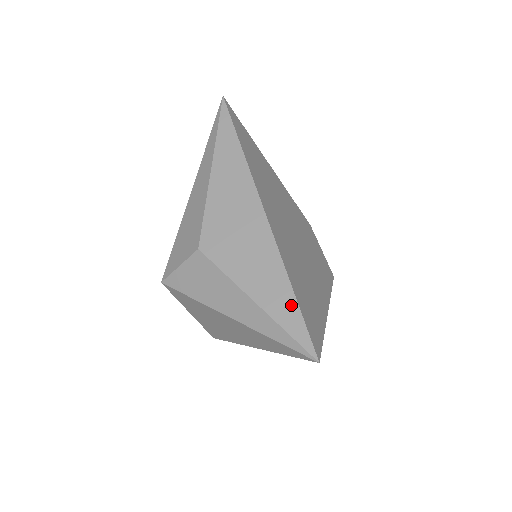
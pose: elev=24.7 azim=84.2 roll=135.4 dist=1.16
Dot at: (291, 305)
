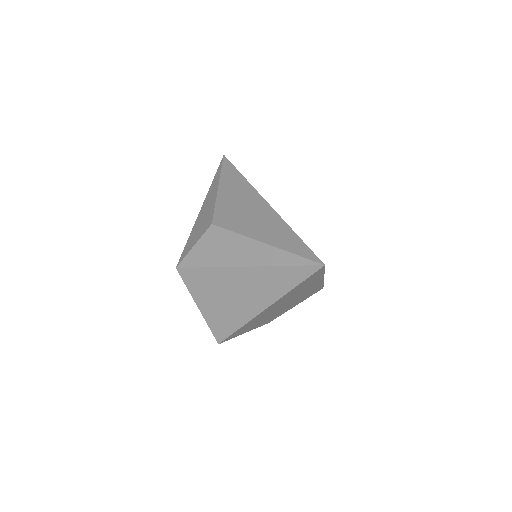
Dot at: (294, 239)
